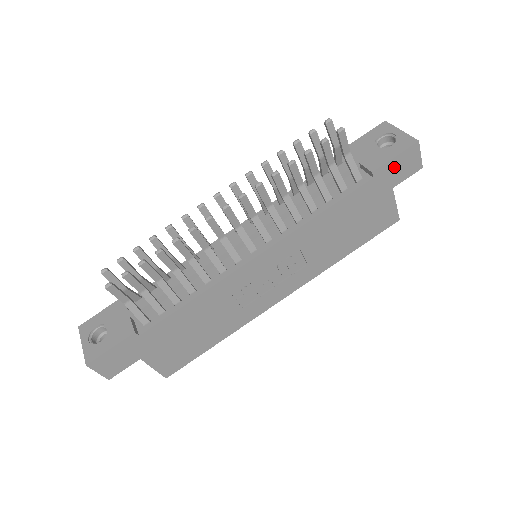
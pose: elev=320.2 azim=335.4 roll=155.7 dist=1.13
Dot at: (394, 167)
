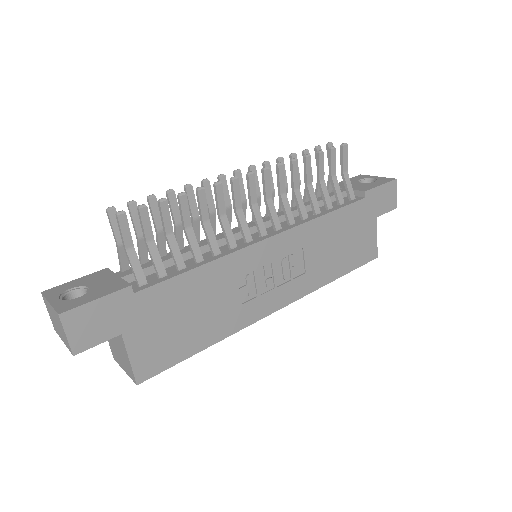
Dot at: (379, 195)
